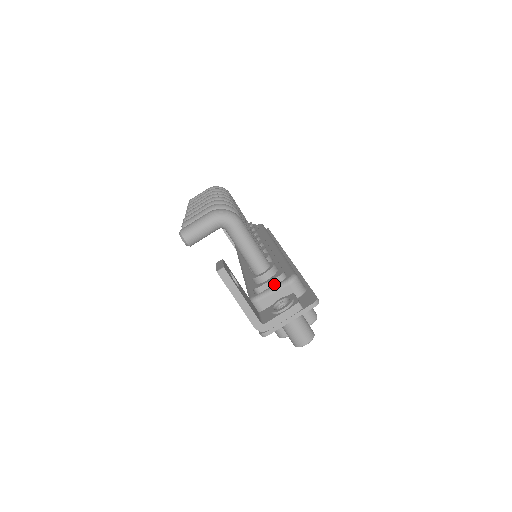
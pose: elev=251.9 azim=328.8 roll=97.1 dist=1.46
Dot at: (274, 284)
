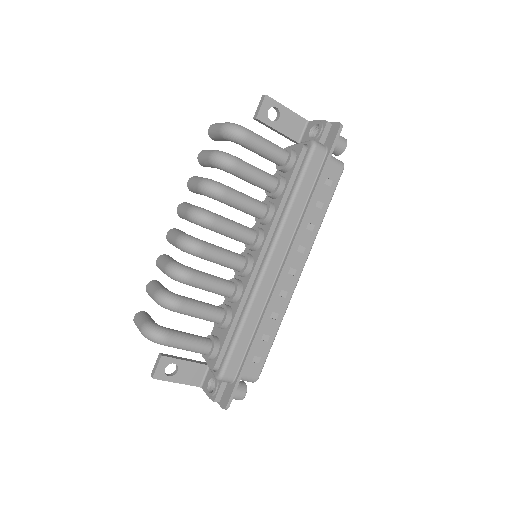
Dot at: occluded
